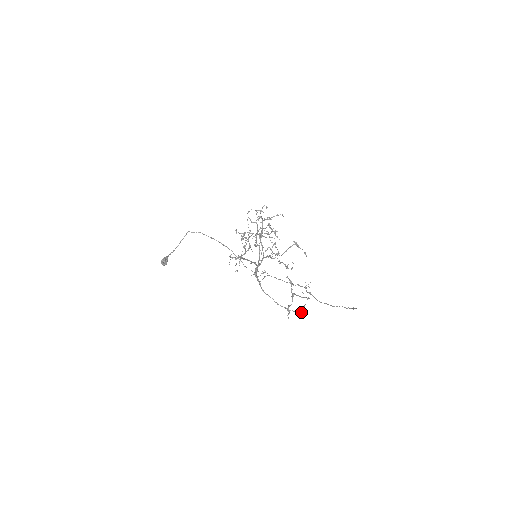
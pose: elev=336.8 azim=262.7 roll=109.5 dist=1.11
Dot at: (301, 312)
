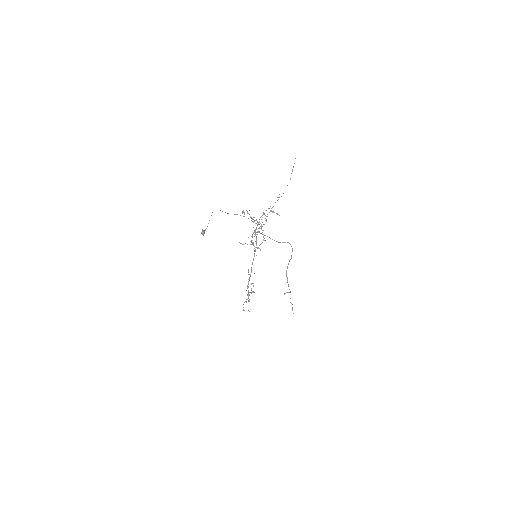
Dot at: (288, 242)
